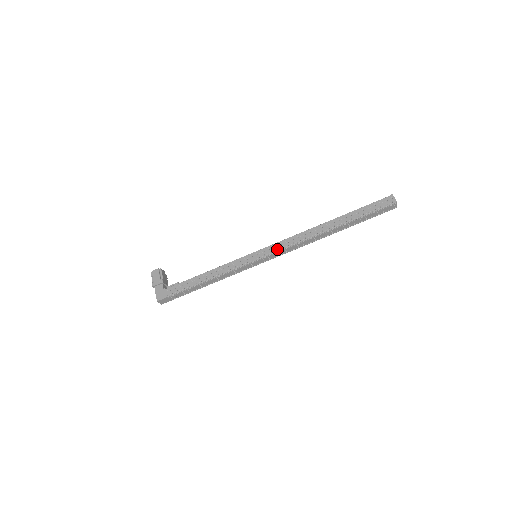
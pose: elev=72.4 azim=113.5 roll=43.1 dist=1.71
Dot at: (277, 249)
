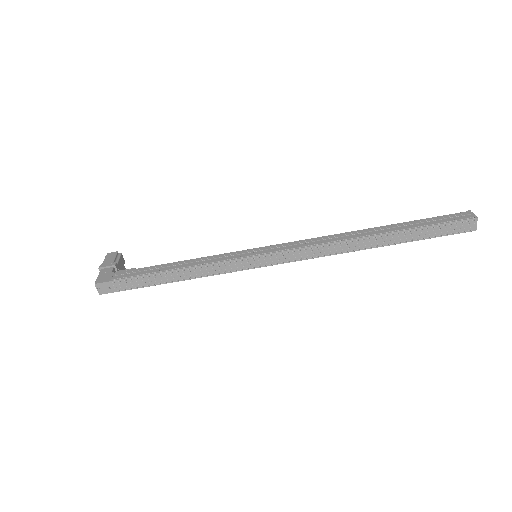
Dot at: (289, 248)
